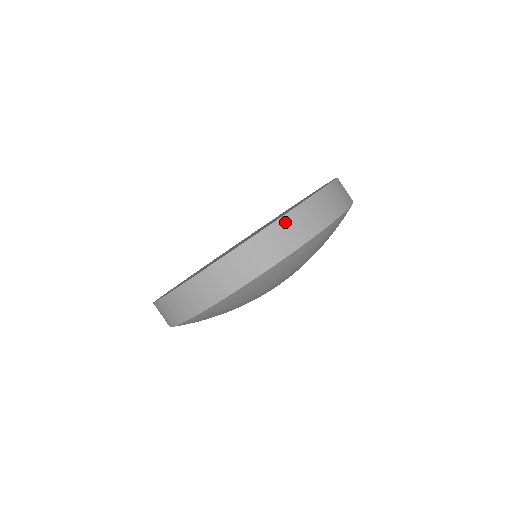
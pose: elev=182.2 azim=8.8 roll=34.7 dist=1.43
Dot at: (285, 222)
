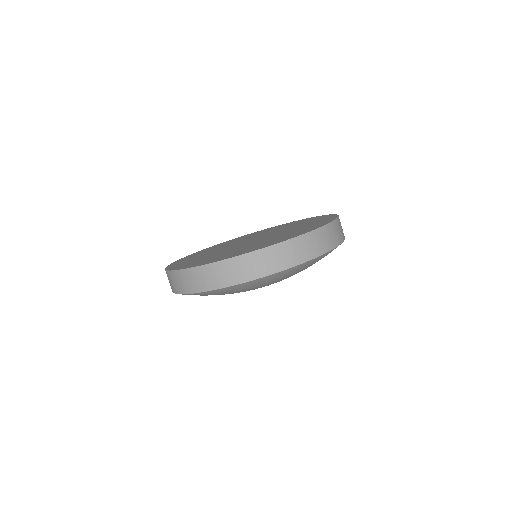
Dot at: (311, 236)
